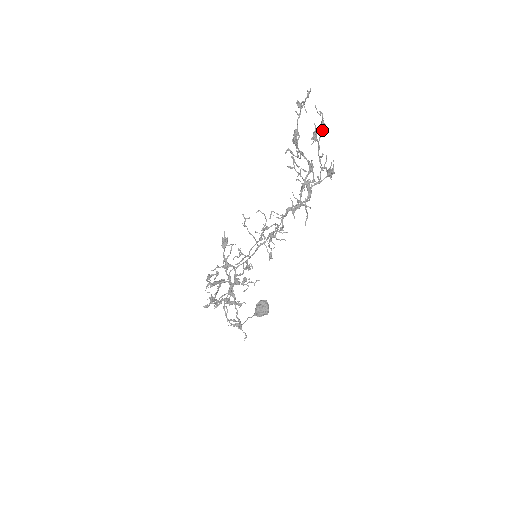
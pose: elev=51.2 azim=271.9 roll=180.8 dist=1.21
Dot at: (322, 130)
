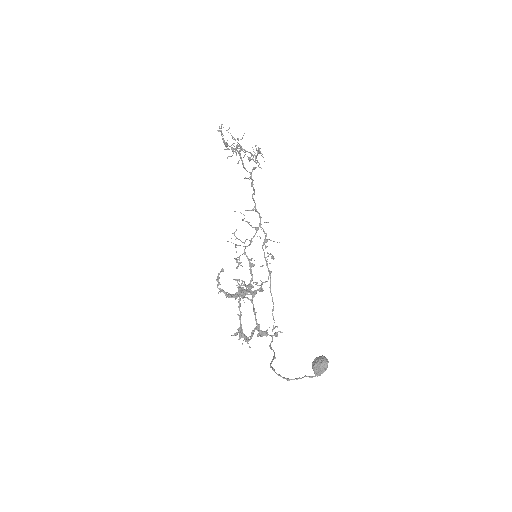
Dot at: (253, 156)
